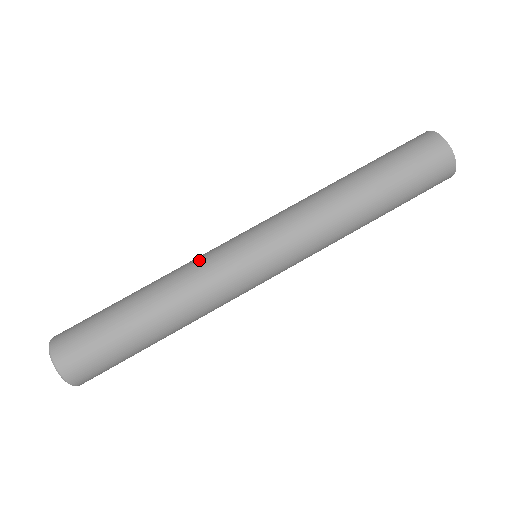
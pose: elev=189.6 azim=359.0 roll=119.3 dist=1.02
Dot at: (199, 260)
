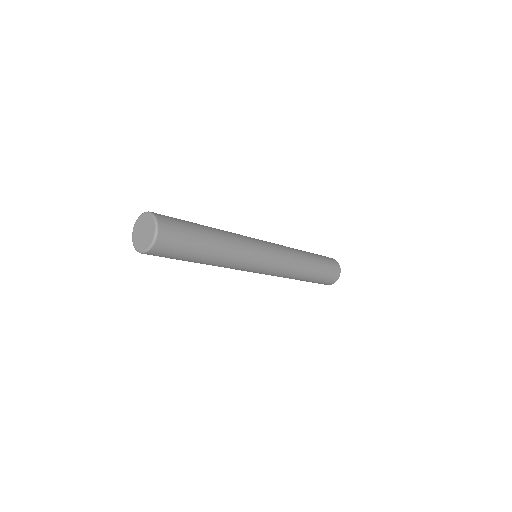
Dot at: (244, 237)
